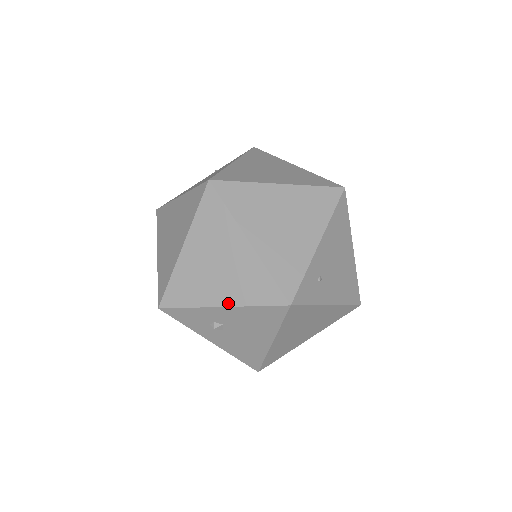
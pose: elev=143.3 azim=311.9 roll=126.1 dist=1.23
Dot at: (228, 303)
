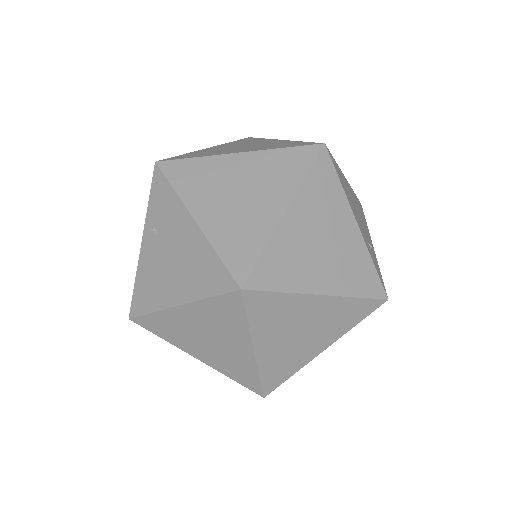
Dot at: (330, 343)
